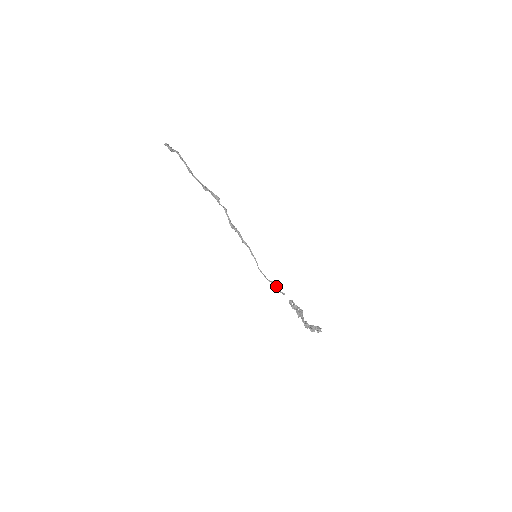
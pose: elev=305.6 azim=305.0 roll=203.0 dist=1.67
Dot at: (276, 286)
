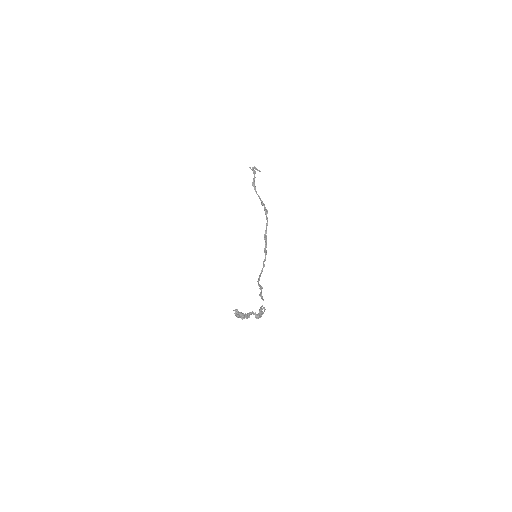
Dot at: (261, 290)
